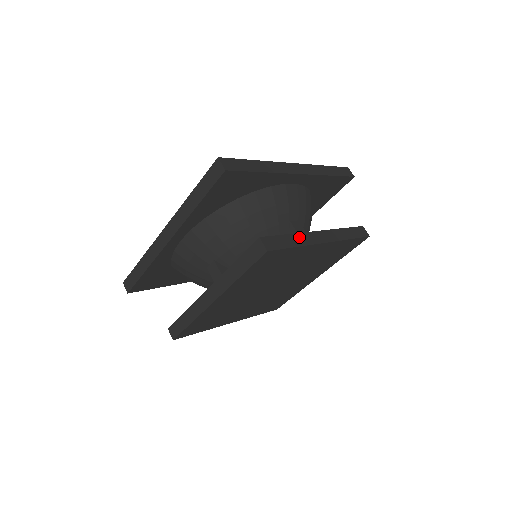
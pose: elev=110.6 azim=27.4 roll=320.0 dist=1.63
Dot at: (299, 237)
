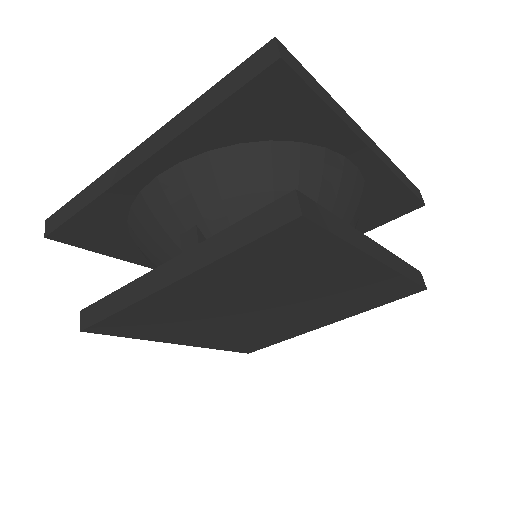
Dot at: (349, 230)
